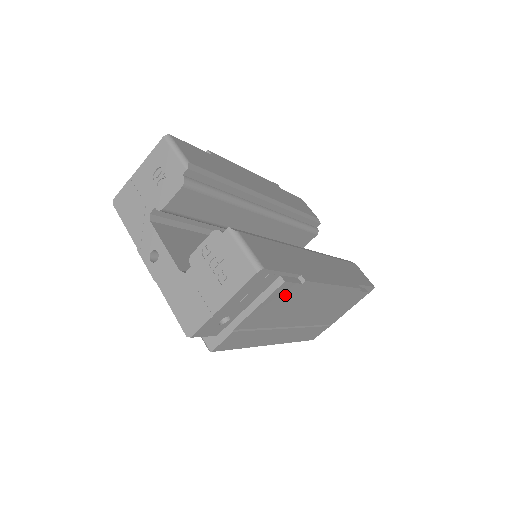
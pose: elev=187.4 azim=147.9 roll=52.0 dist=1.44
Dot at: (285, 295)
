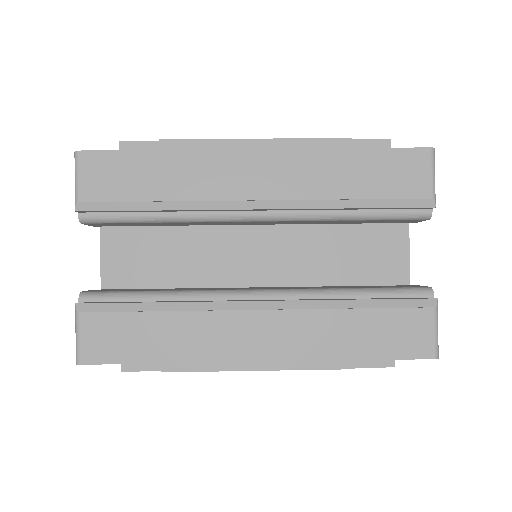
Dot at: occluded
